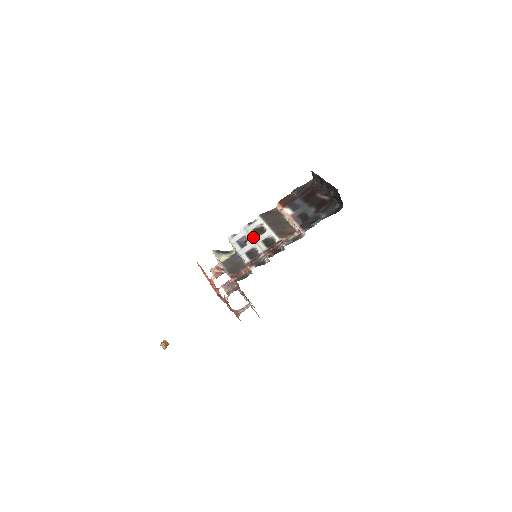
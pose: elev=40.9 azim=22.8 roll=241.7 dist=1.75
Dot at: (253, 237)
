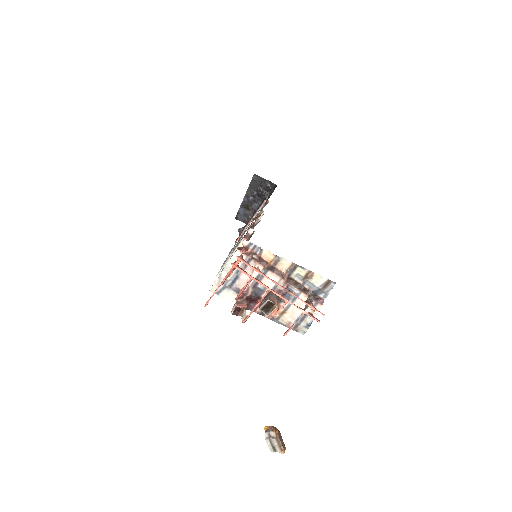
Dot at: (234, 247)
